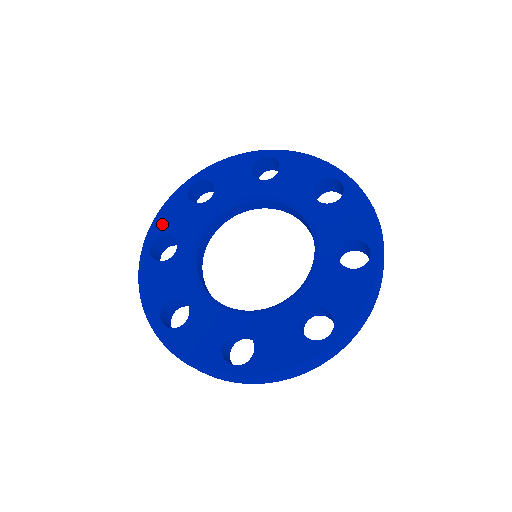
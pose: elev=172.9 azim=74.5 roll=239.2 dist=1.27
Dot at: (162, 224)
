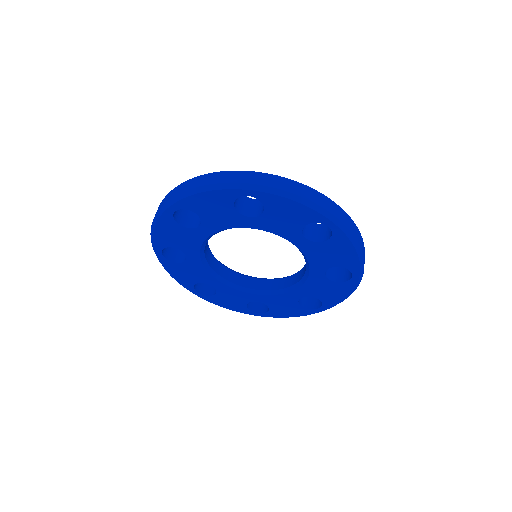
Dot at: (162, 240)
